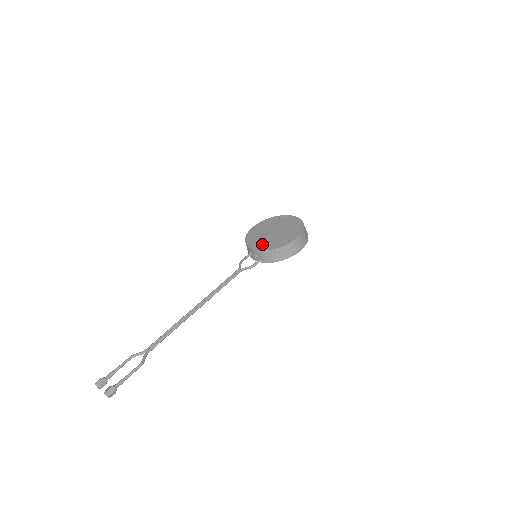
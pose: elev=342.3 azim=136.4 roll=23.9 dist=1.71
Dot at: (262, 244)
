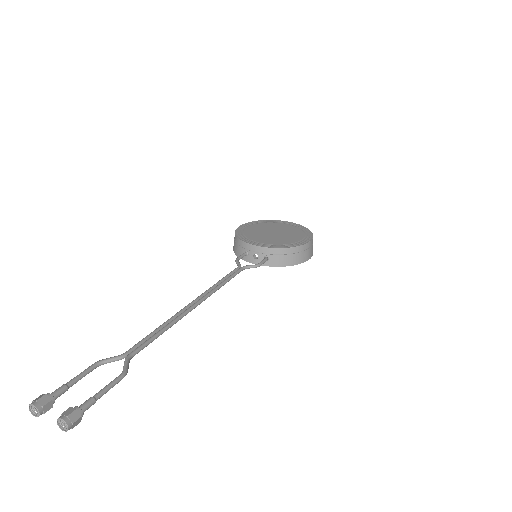
Dot at: (266, 242)
